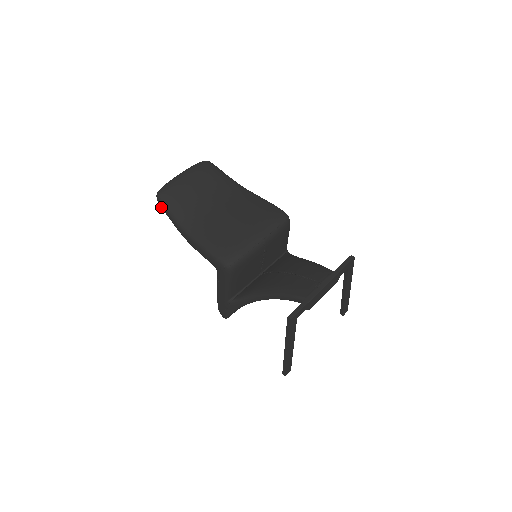
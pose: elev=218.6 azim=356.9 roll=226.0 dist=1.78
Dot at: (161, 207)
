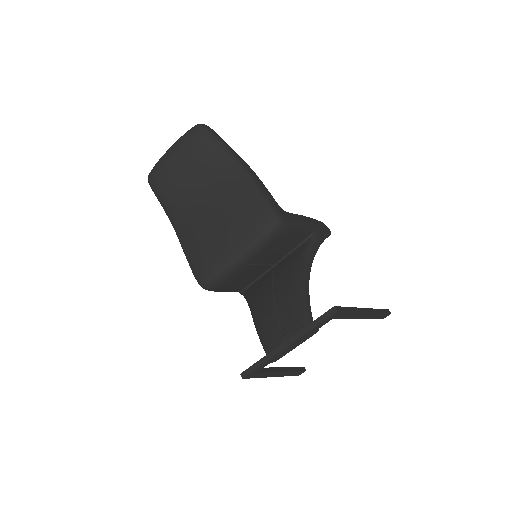
Dot at: occluded
